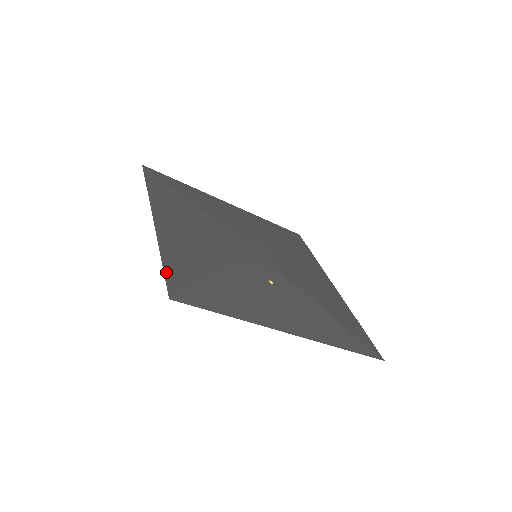
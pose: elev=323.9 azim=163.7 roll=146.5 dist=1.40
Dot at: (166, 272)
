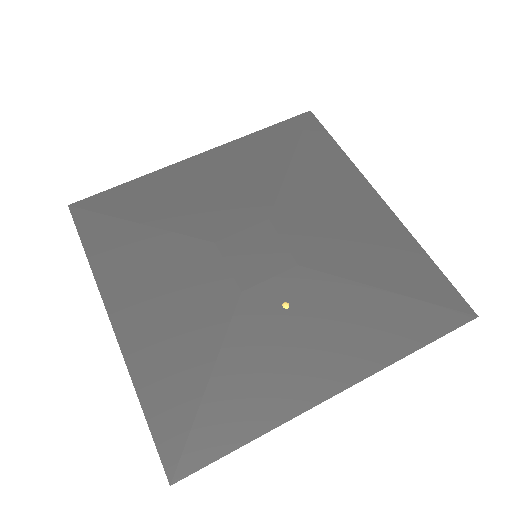
Dot at: (154, 432)
